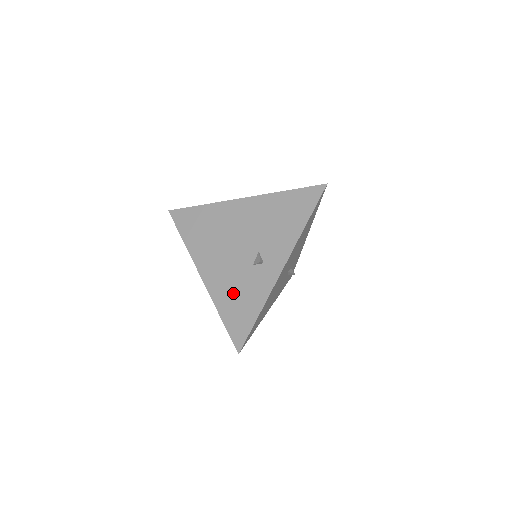
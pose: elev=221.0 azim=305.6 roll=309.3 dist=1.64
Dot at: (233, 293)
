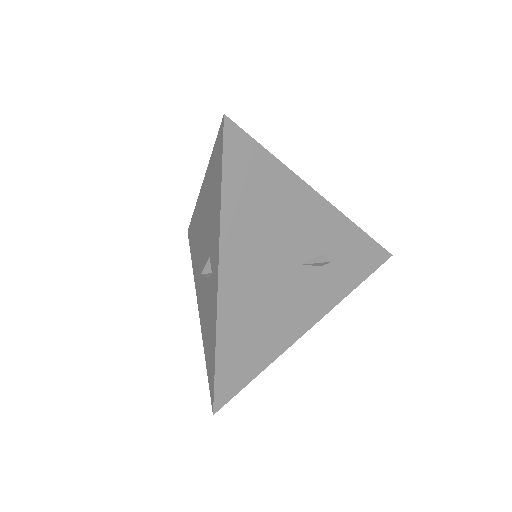
Dot at: (206, 324)
